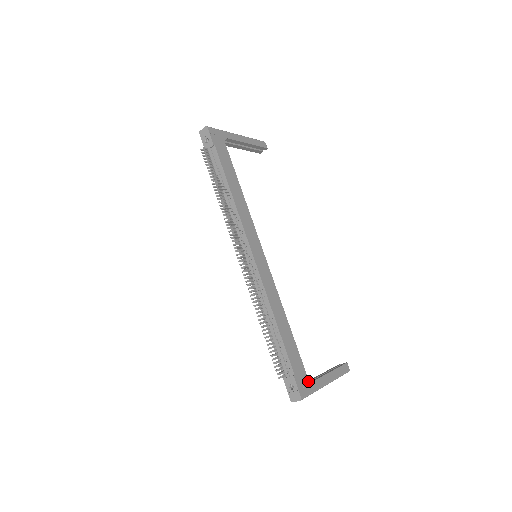
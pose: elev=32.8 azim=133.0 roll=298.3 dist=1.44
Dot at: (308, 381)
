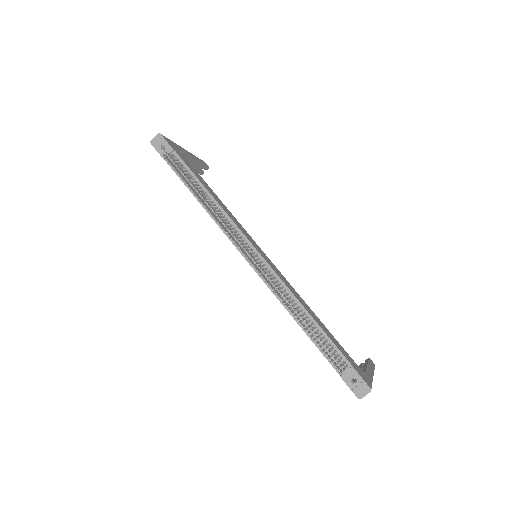
Dot at: (363, 372)
